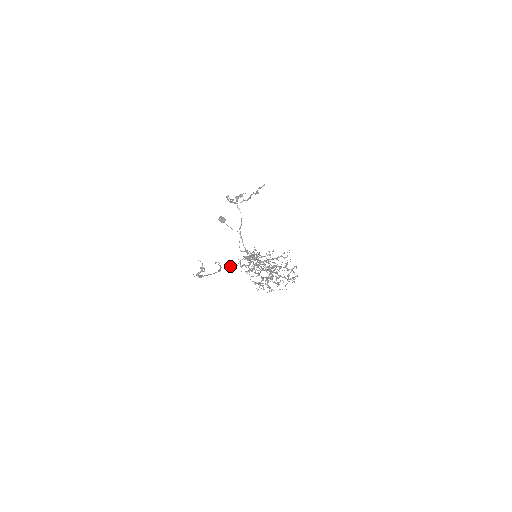
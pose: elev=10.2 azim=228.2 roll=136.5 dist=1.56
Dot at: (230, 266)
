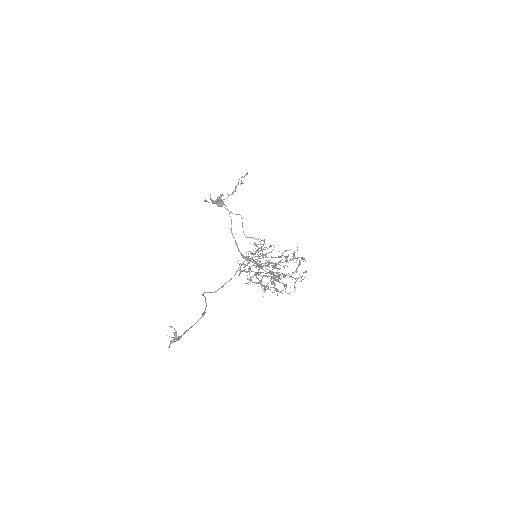
Dot at: (225, 283)
